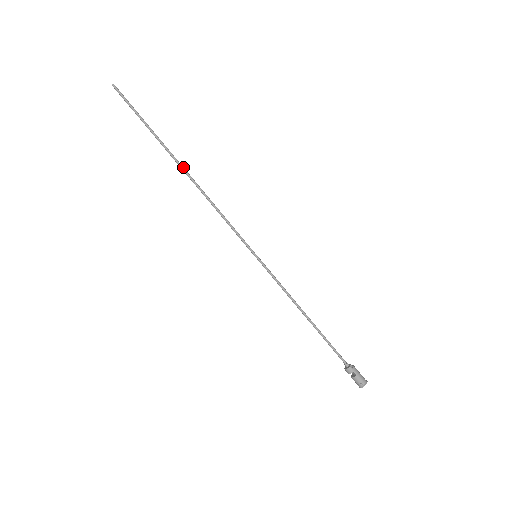
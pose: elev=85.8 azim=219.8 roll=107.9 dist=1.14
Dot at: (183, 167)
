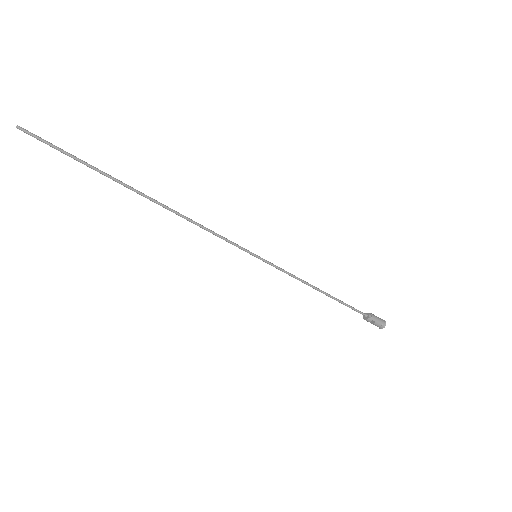
Dot at: (146, 195)
